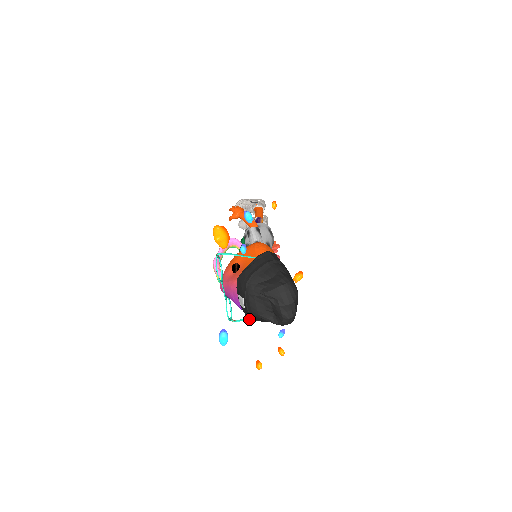
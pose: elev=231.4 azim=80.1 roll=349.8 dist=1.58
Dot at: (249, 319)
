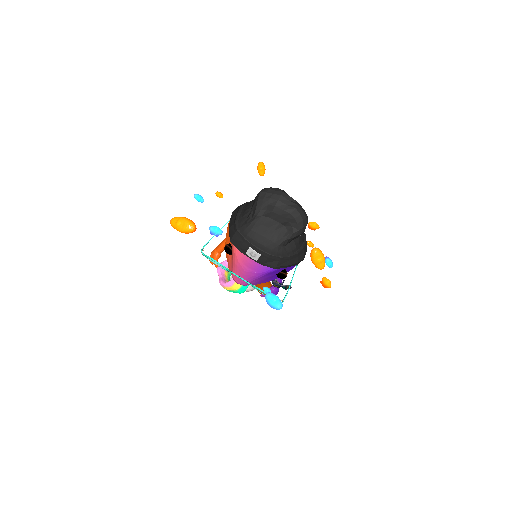
Dot at: (290, 283)
